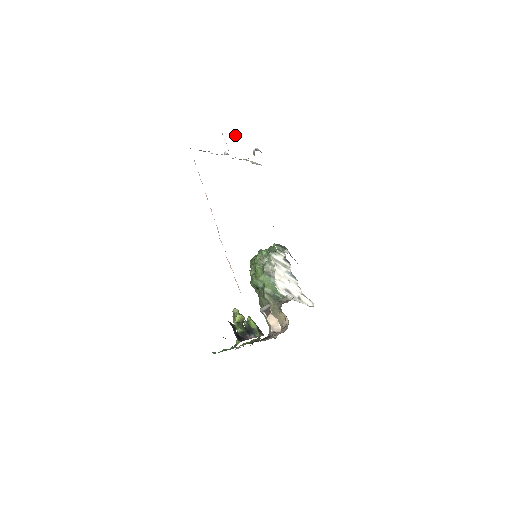
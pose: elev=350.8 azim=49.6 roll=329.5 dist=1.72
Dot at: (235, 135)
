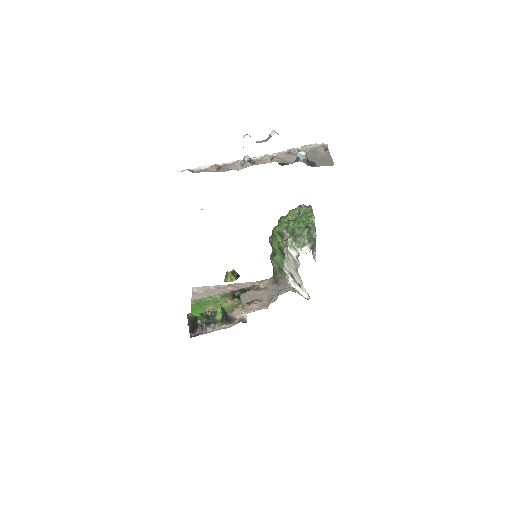
Dot at: (269, 136)
